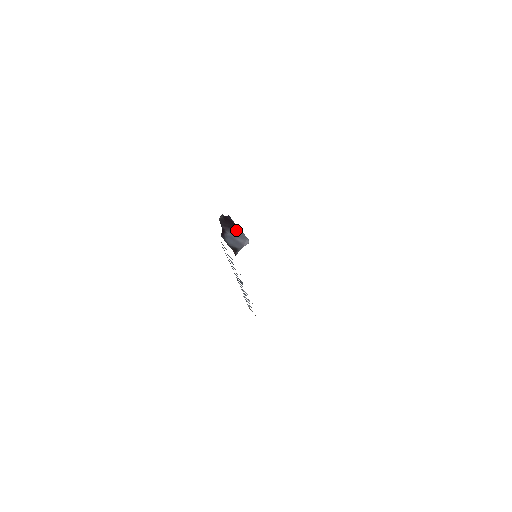
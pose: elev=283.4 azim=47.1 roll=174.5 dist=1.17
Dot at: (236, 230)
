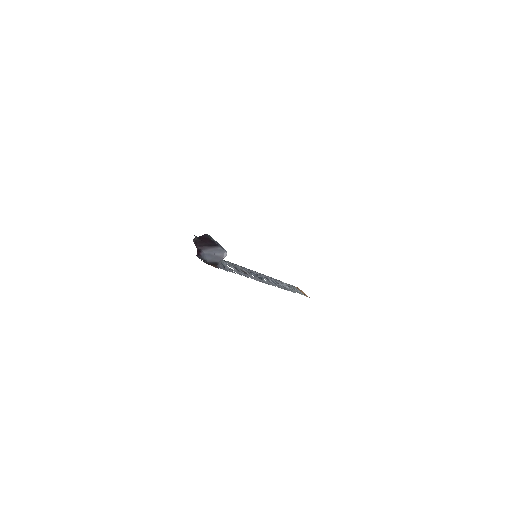
Dot at: (212, 246)
